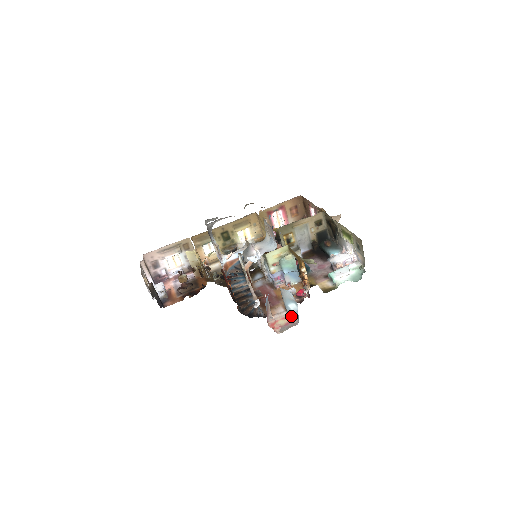
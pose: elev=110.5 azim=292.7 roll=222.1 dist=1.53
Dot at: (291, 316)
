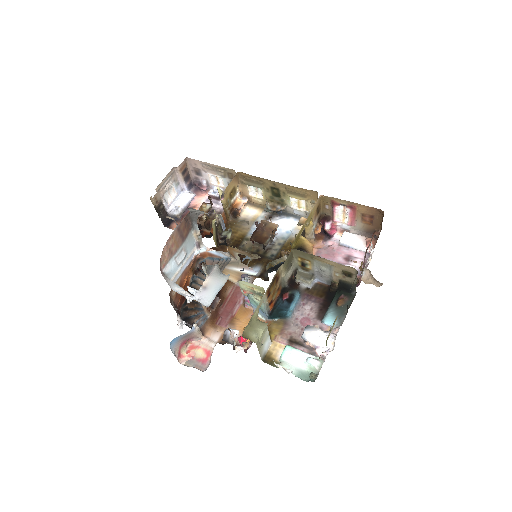
Dot at: (210, 356)
